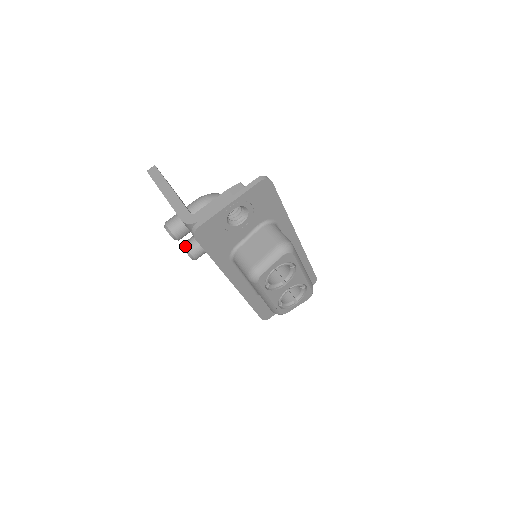
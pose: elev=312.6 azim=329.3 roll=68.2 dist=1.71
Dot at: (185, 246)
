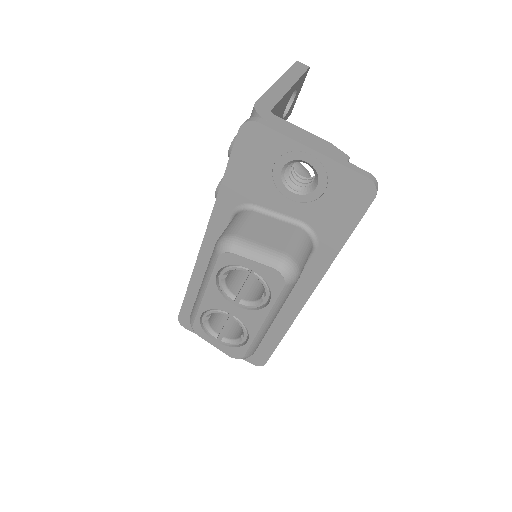
Dot at: occluded
